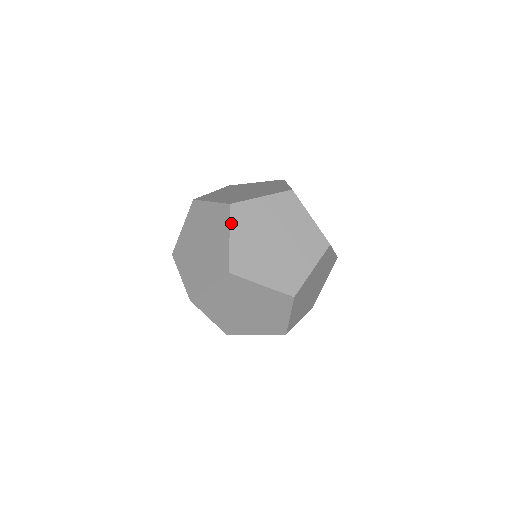
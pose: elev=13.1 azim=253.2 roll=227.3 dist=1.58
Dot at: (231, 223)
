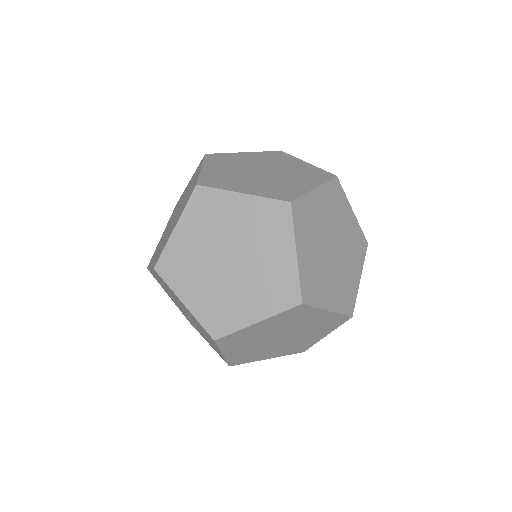
Dot at: (205, 162)
